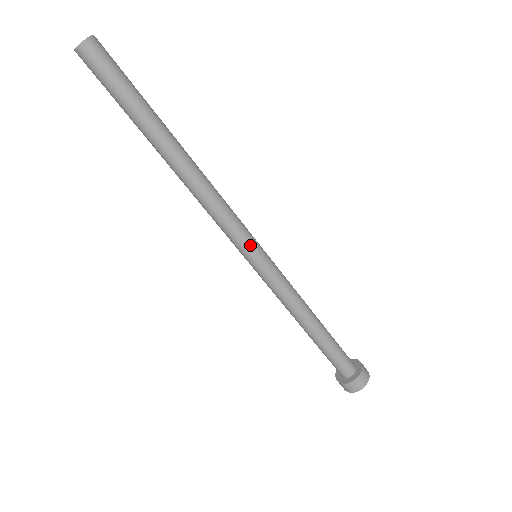
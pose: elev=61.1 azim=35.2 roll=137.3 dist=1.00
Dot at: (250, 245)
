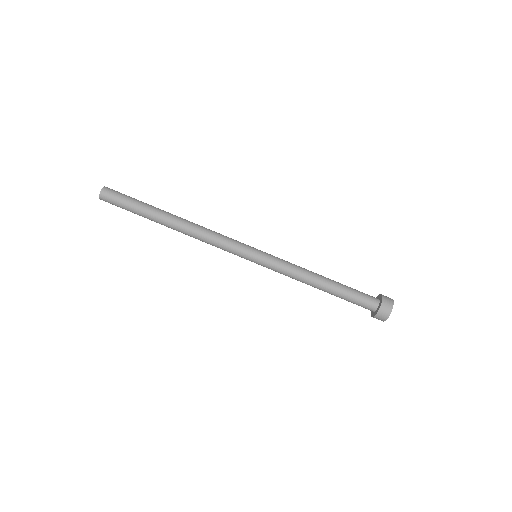
Dot at: (245, 251)
